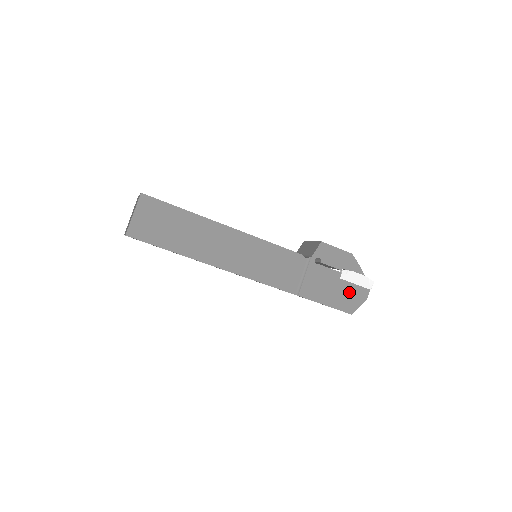
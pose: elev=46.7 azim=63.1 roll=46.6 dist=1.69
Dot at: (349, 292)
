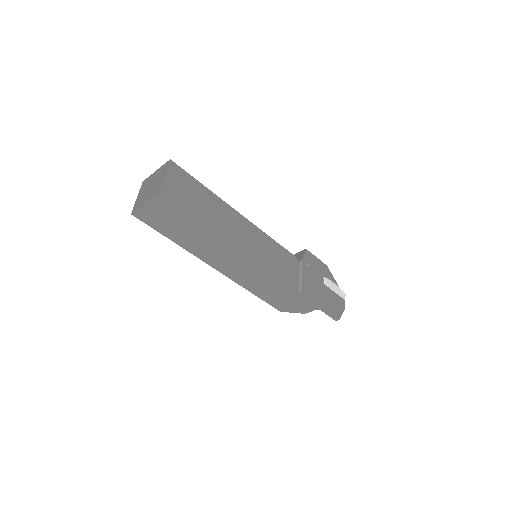
Dot at: (333, 298)
